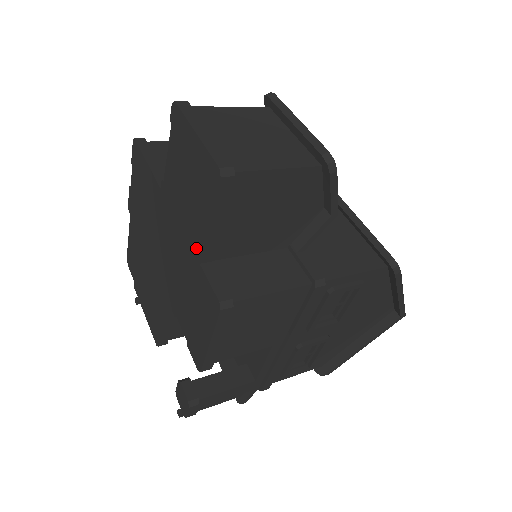
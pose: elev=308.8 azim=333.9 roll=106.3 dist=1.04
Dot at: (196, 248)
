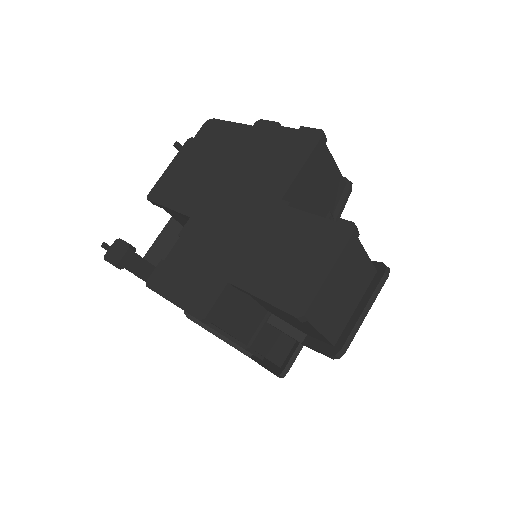
Dot at: (239, 276)
